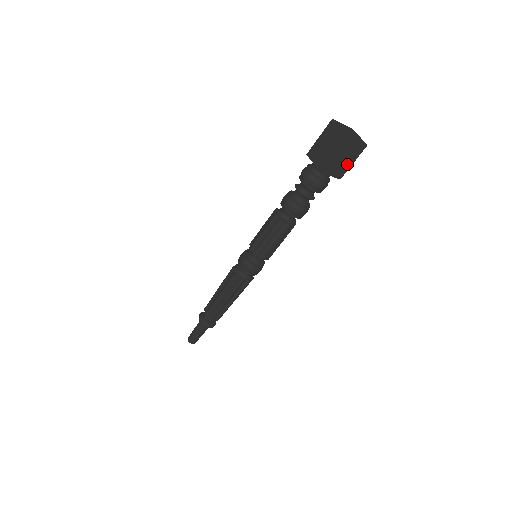
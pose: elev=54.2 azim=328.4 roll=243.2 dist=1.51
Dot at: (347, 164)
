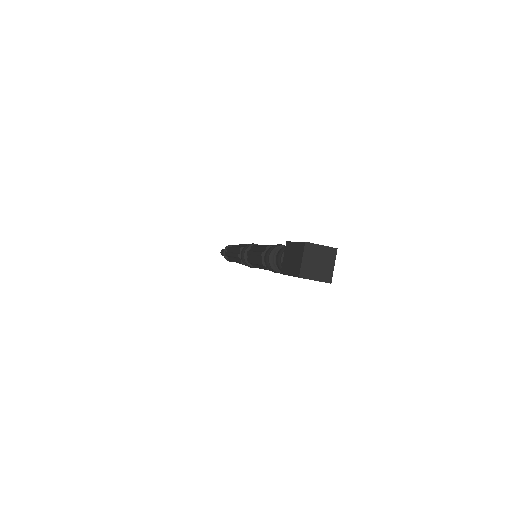
Dot at: occluded
